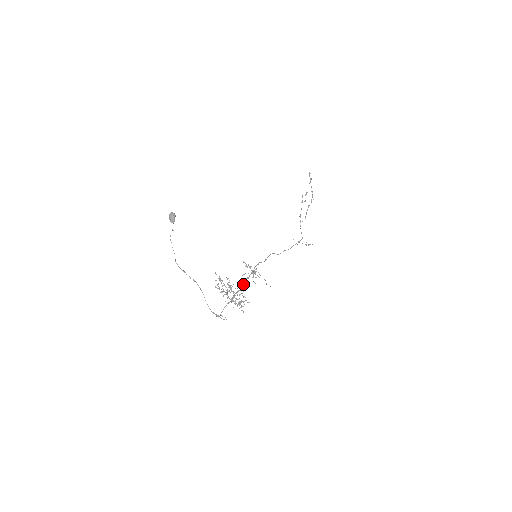
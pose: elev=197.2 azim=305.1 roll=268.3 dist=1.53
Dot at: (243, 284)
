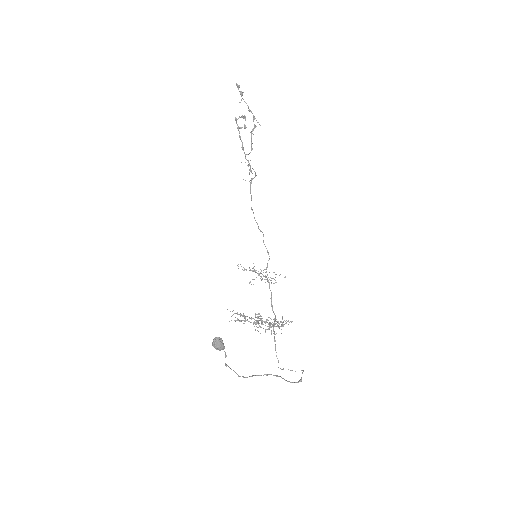
Dot at: (272, 306)
